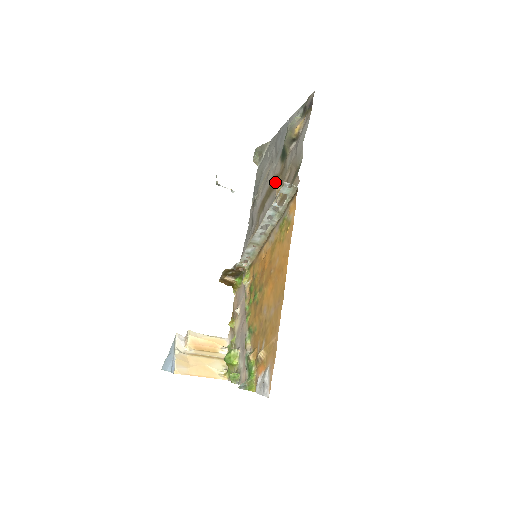
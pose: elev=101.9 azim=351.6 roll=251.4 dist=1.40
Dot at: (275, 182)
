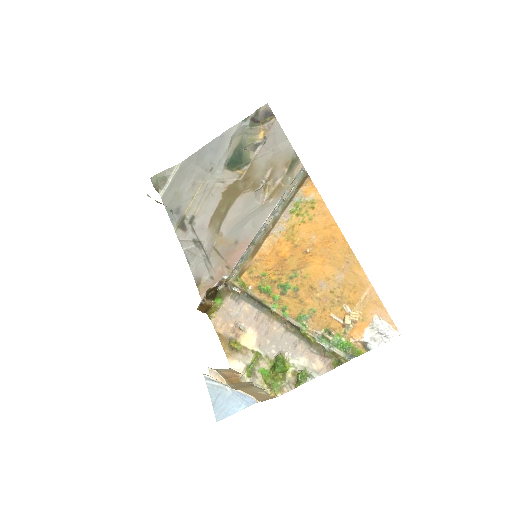
Dot at: (238, 188)
